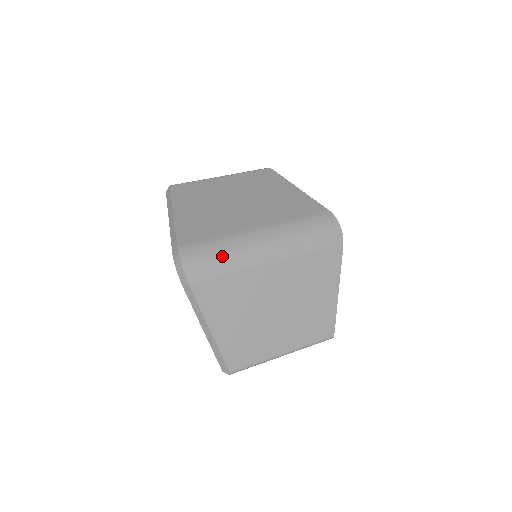
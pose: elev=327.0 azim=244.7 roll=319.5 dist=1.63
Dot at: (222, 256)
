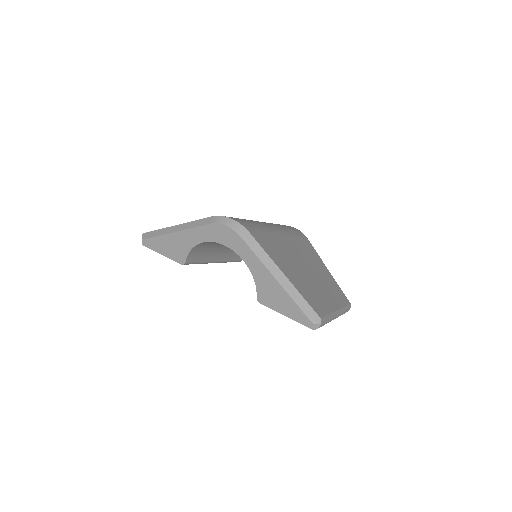
Dot at: occluded
